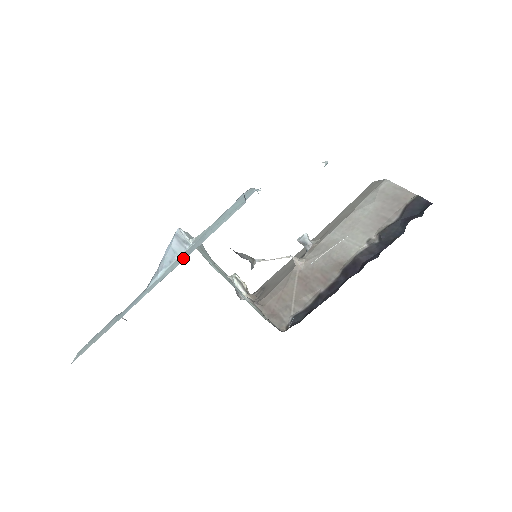
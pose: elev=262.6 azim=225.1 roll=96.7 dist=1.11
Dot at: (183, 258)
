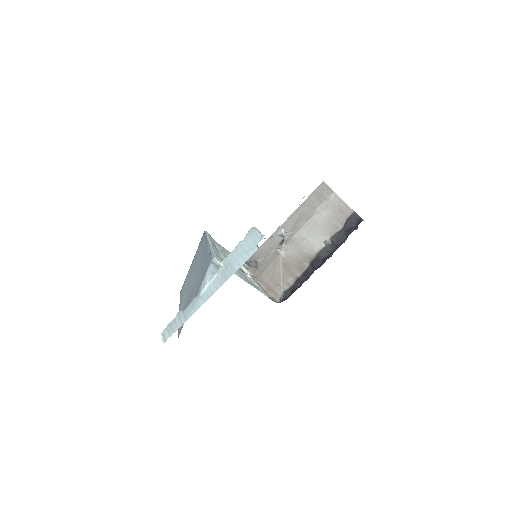
Dot at: (222, 281)
